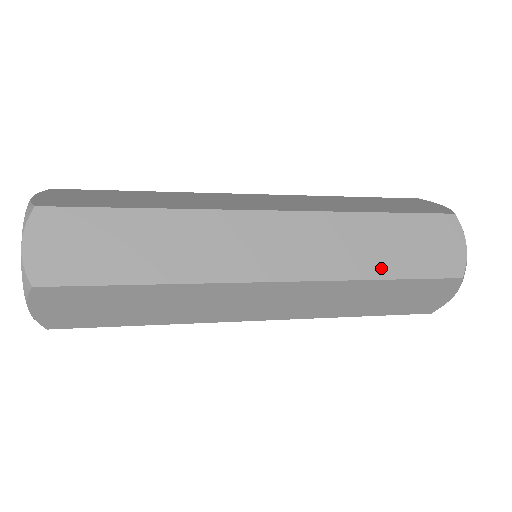
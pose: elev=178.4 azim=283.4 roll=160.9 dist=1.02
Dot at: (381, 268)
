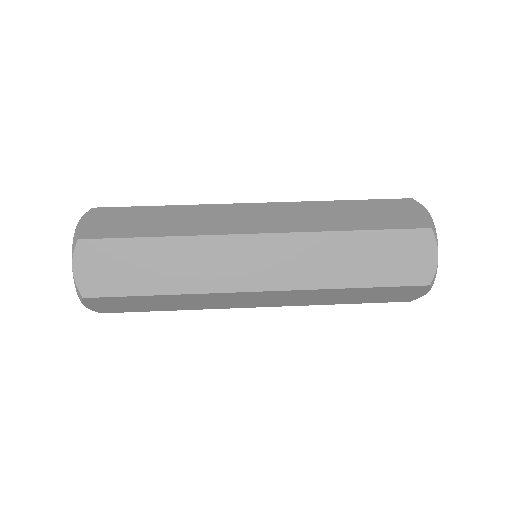
Dot at: (353, 278)
